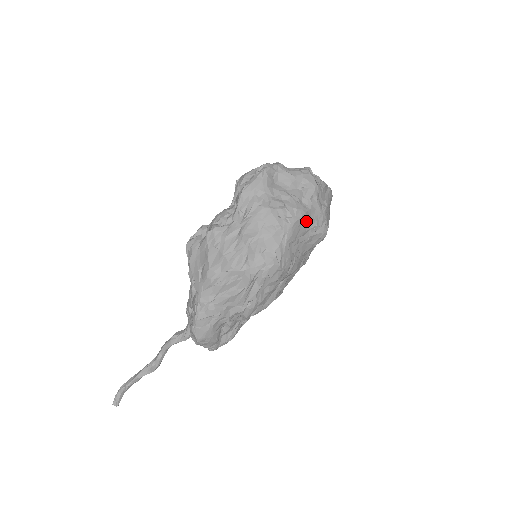
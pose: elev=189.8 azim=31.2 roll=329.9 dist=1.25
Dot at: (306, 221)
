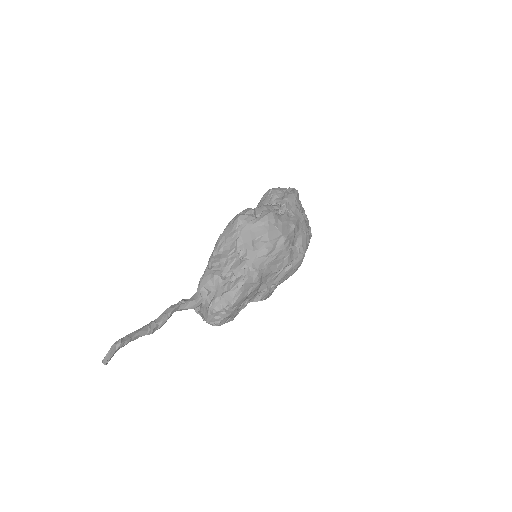
Dot at: occluded
